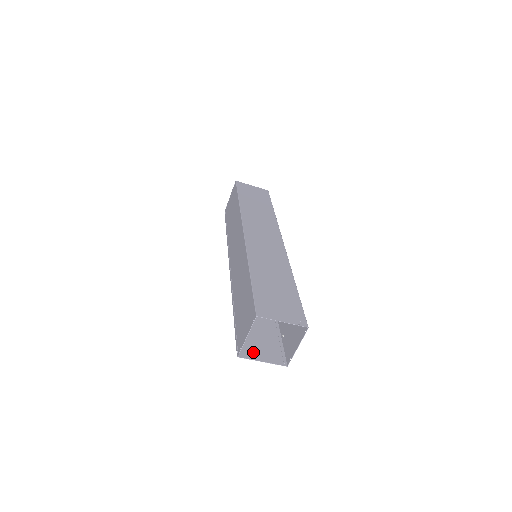
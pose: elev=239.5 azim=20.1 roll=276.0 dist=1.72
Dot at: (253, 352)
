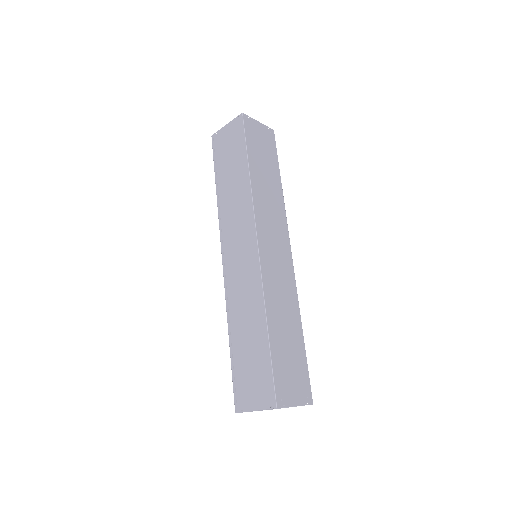
Dot at: occluded
